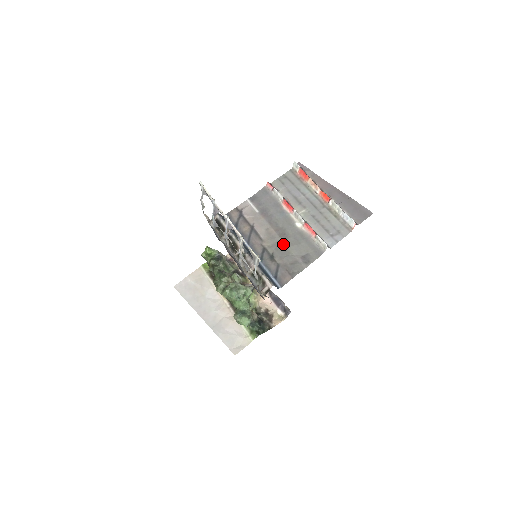
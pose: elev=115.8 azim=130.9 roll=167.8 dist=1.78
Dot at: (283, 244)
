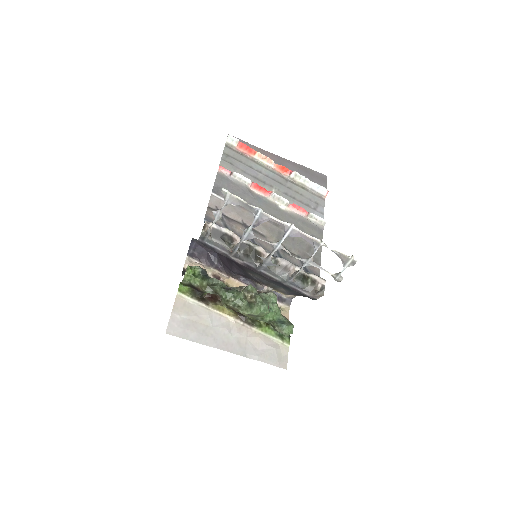
Dot at: occluded
